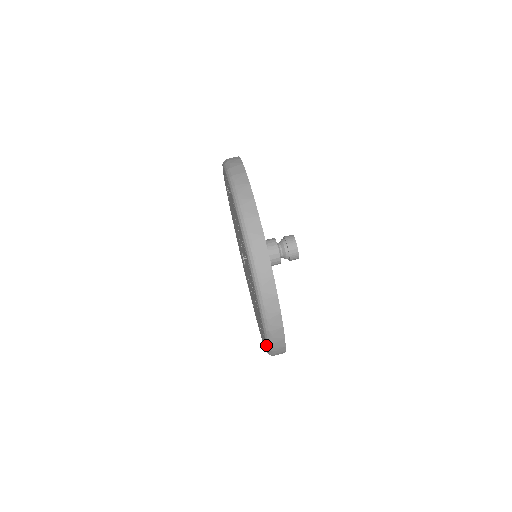
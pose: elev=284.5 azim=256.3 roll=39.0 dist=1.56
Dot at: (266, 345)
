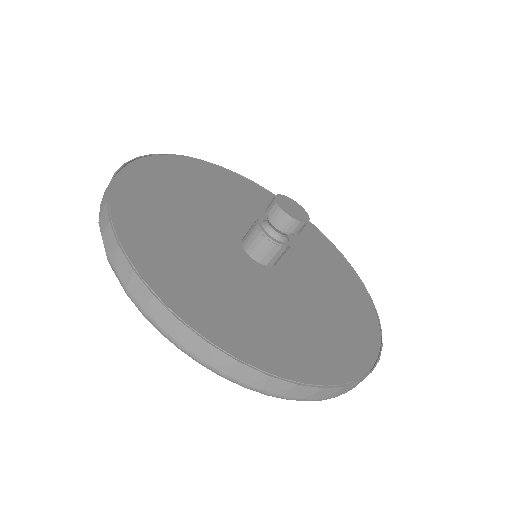
Dot at: occluded
